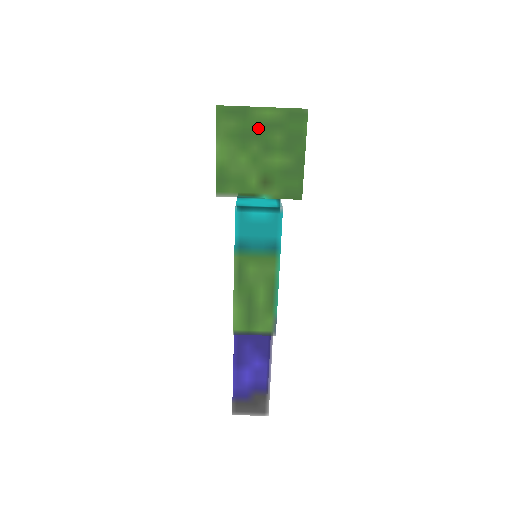
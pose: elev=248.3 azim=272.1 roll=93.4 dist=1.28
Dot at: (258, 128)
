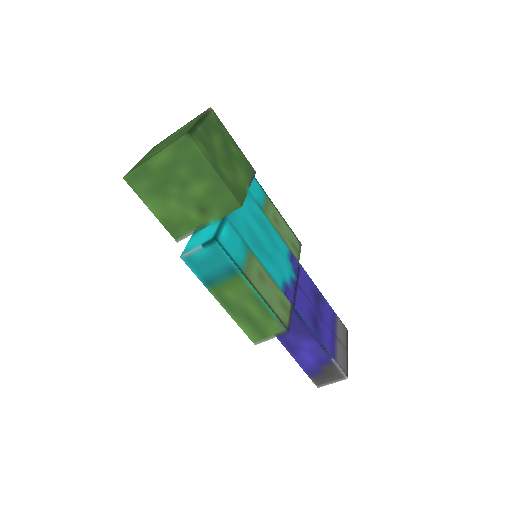
Dot at: (164, 174)
